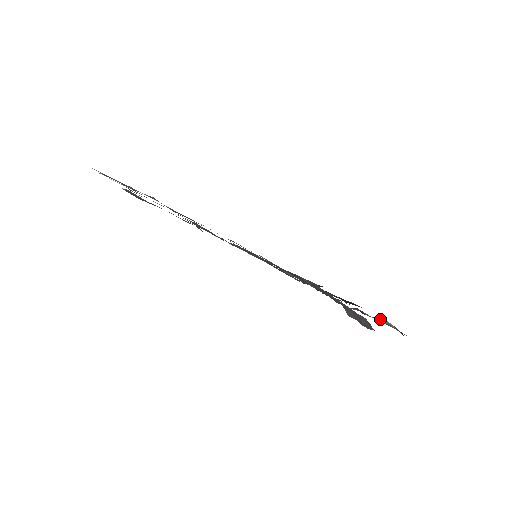
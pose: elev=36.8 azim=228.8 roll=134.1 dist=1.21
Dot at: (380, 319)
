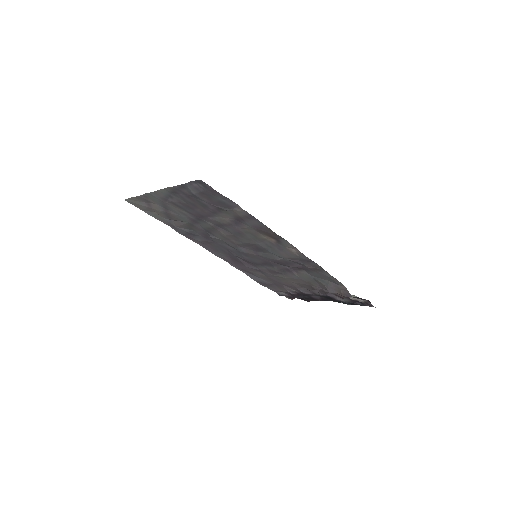
Dot at: occluded
